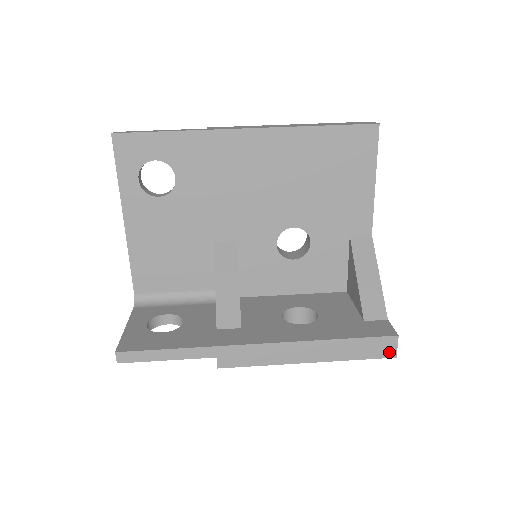
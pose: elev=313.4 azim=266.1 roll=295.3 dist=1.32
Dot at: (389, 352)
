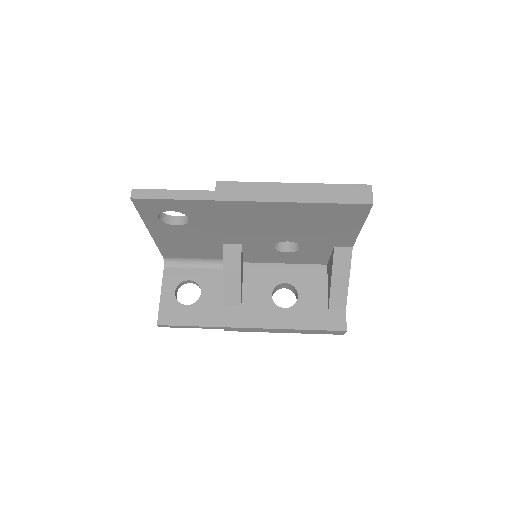
Dot at: (339, 334)
